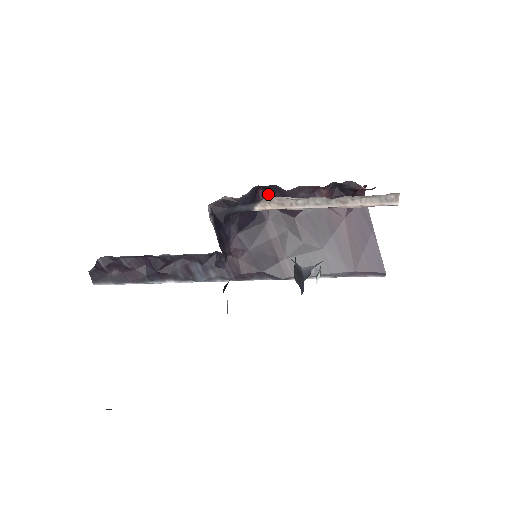
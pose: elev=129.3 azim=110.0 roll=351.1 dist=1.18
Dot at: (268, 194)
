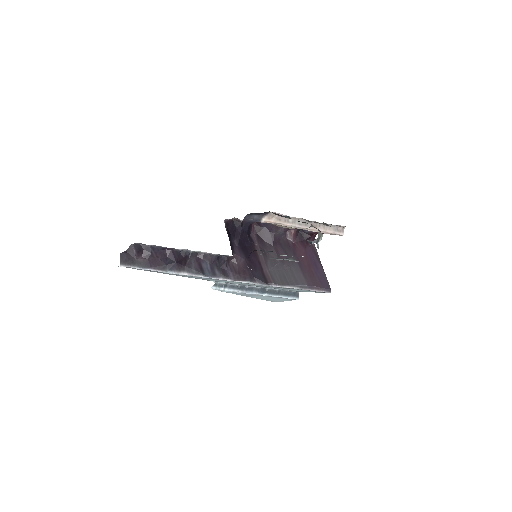
Dot at: (258, 227)
